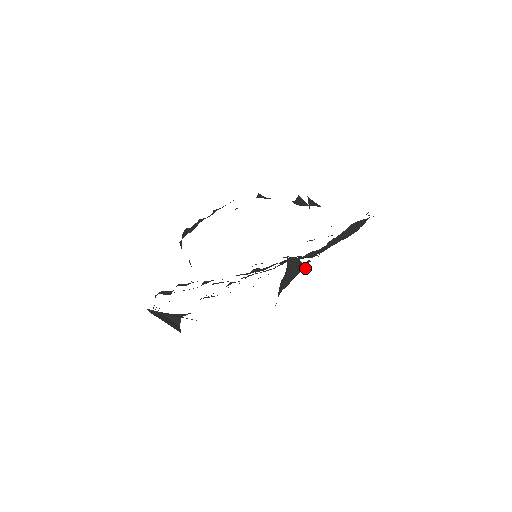
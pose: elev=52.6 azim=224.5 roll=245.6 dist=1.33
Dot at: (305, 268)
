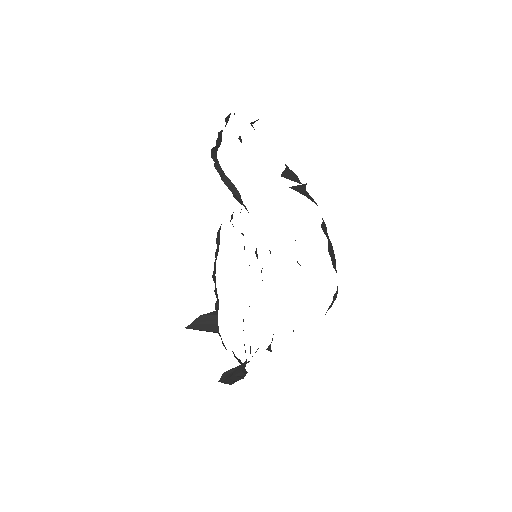
Dot at: occluded
